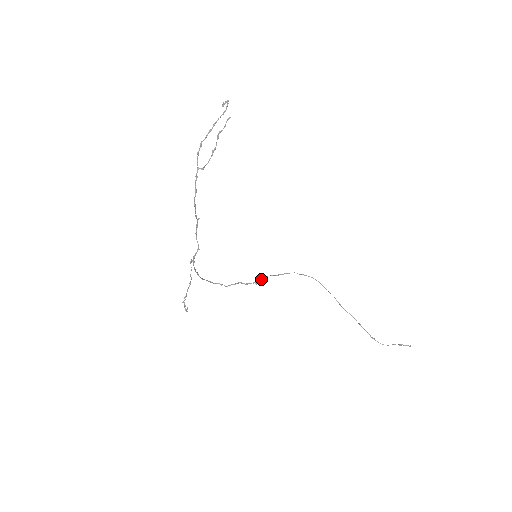
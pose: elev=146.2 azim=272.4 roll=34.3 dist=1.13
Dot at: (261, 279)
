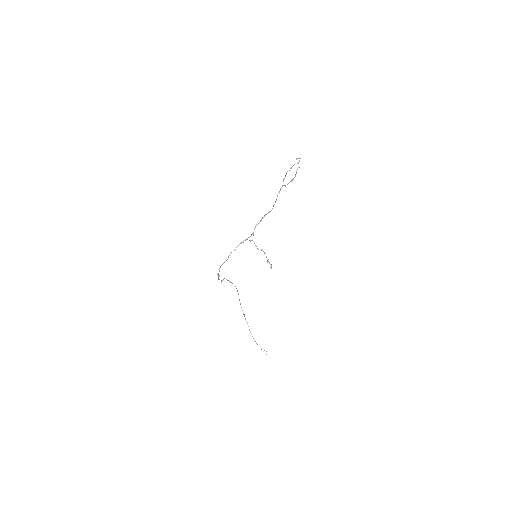
Dot at: (223, 279)
